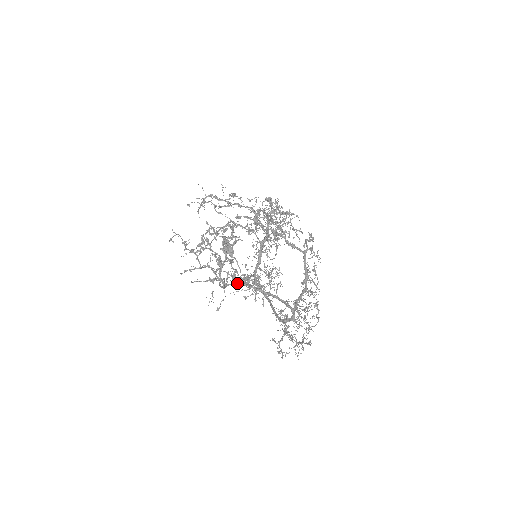
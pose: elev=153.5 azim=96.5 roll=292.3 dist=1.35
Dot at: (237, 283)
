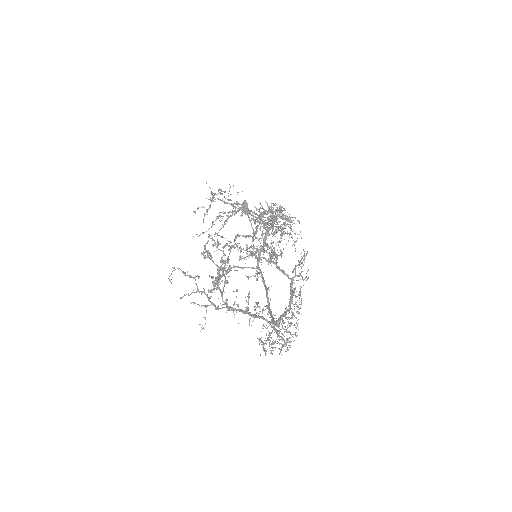
Dot at: (244, 258)
